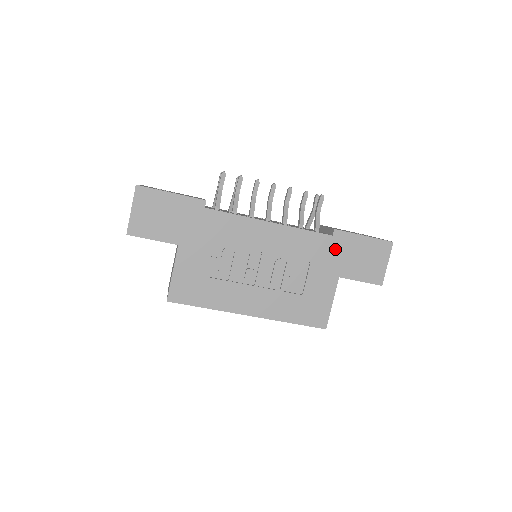
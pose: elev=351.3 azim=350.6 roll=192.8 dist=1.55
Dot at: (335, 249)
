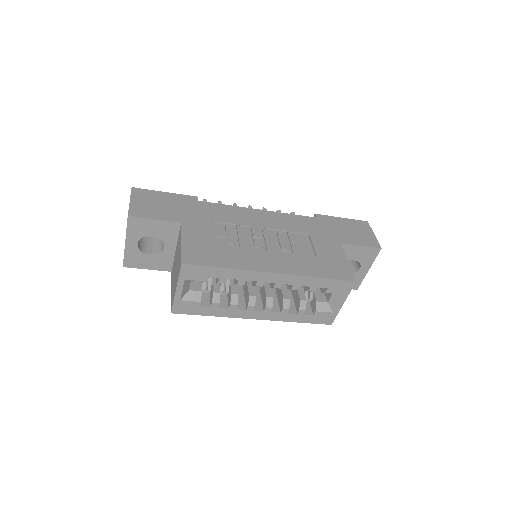
Dot at: (324, 225)
